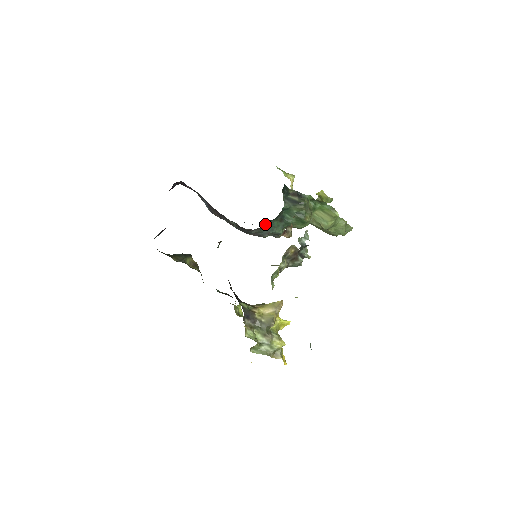
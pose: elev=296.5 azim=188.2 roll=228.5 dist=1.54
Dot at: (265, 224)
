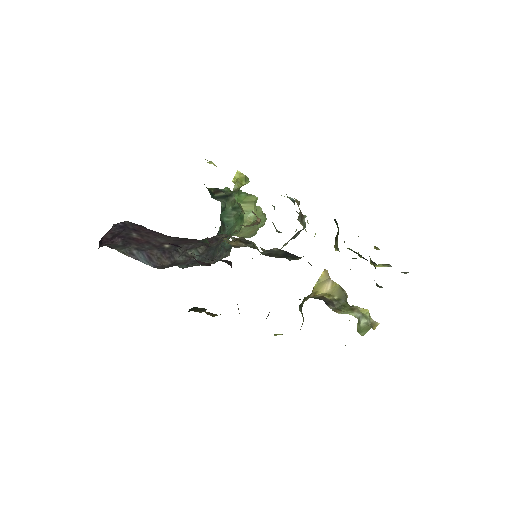
Dot at: occluded
